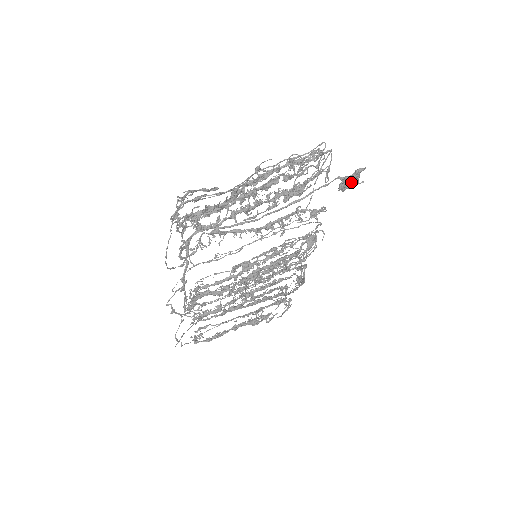
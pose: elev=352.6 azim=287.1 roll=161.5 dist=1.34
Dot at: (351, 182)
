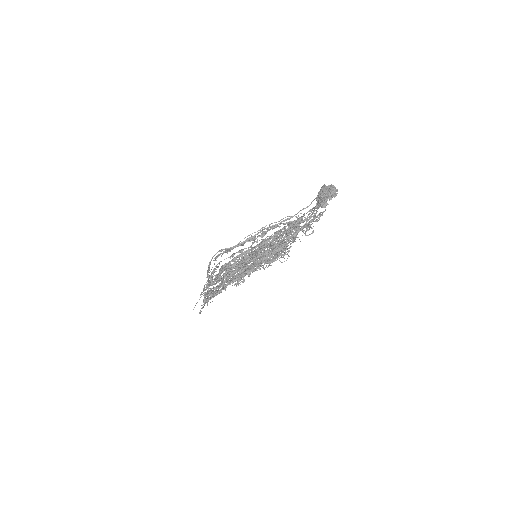
Dot at: occluded
